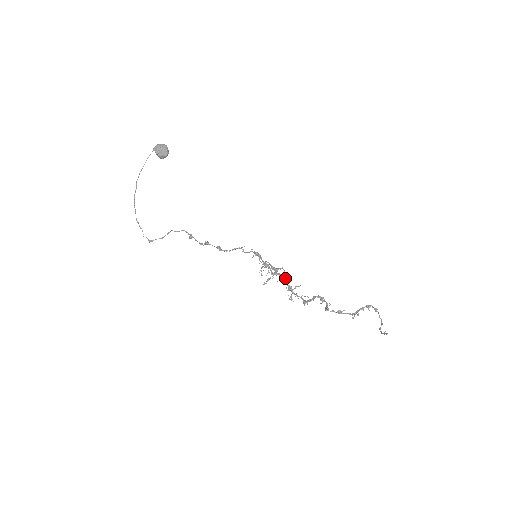
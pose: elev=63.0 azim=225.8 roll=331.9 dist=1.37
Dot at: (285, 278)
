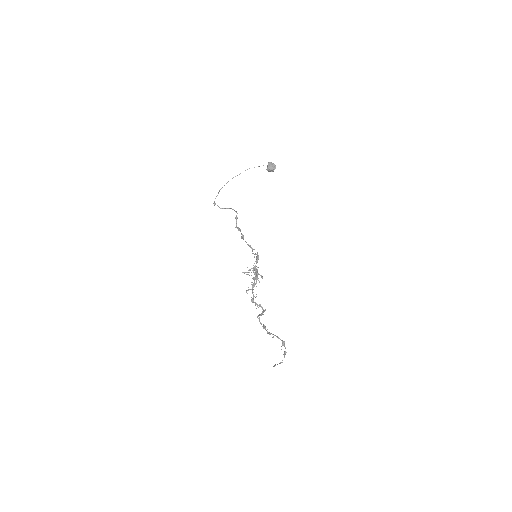
Dot at: occluded
